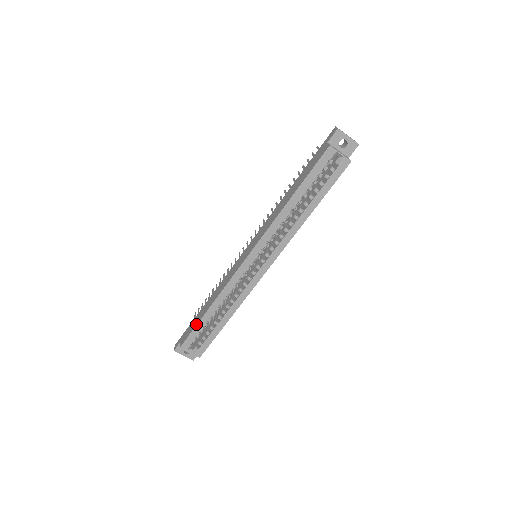
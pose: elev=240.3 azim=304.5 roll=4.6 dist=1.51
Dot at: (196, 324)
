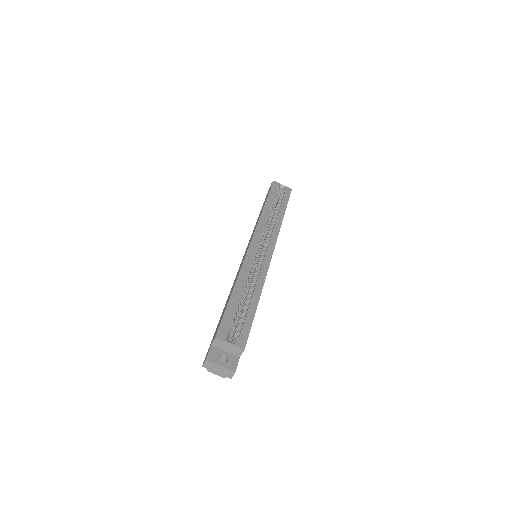
Dot at: (226, 307)
